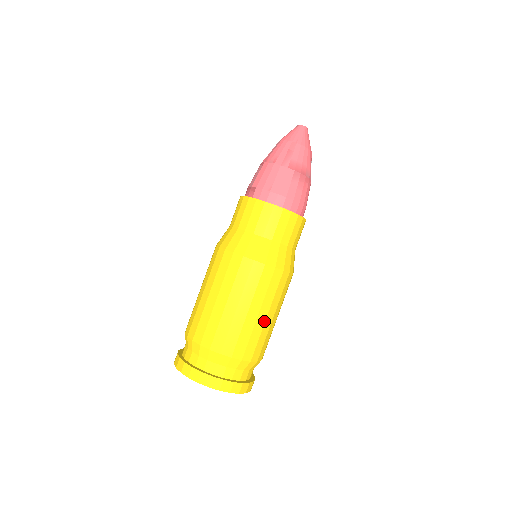
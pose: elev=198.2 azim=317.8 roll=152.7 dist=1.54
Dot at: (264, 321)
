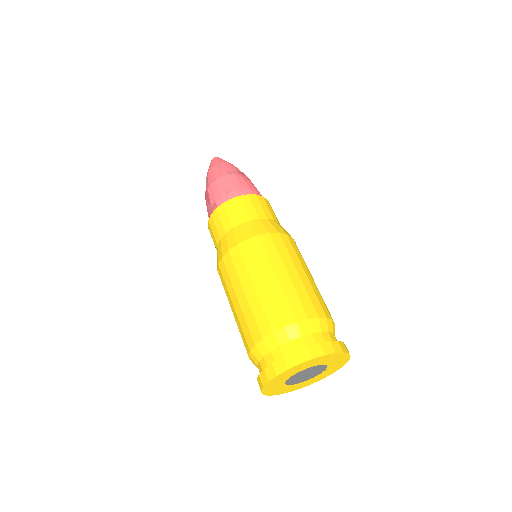
Dot at: (307, 279)
